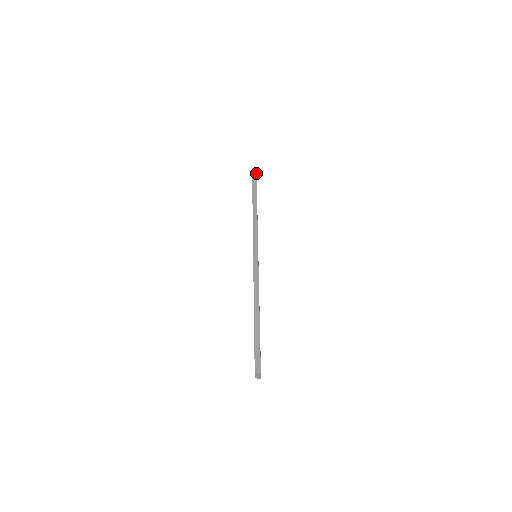
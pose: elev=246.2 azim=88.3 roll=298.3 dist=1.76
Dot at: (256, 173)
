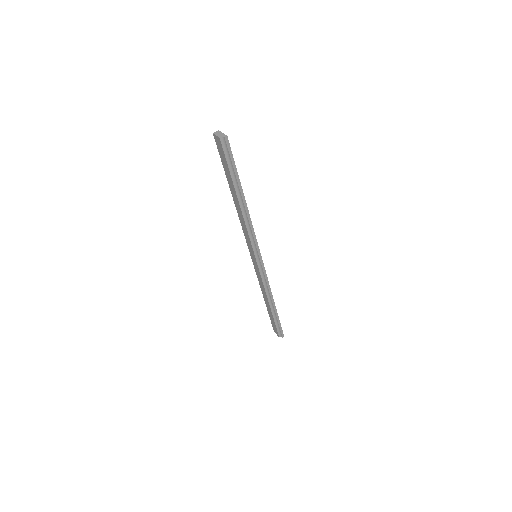
Dot at: occluded
